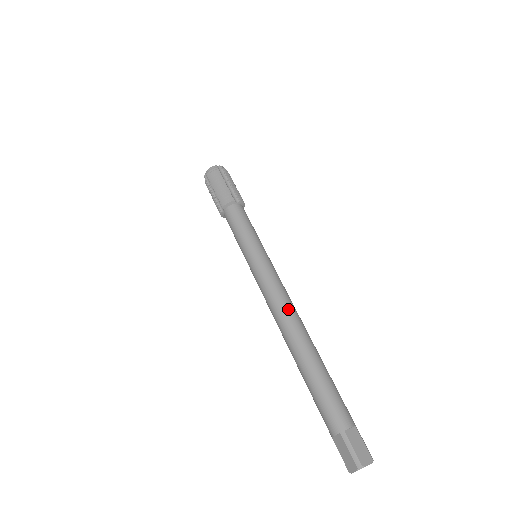
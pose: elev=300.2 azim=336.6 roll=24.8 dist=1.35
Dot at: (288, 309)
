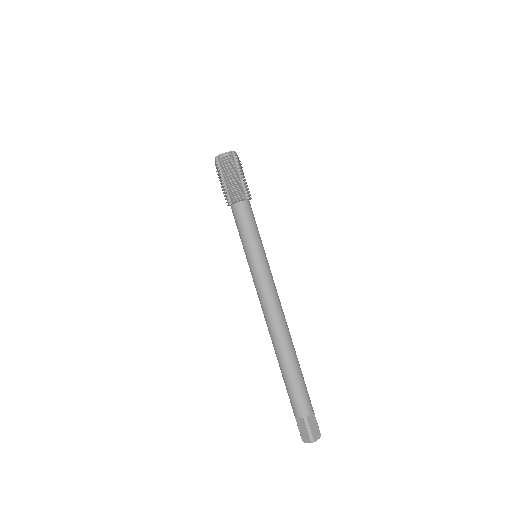
Dot at: (279, 315)
